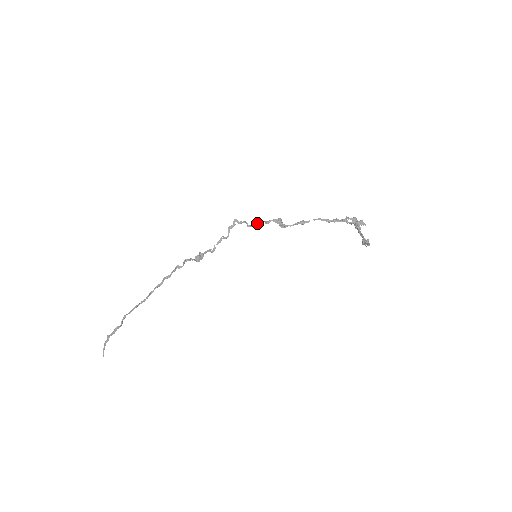
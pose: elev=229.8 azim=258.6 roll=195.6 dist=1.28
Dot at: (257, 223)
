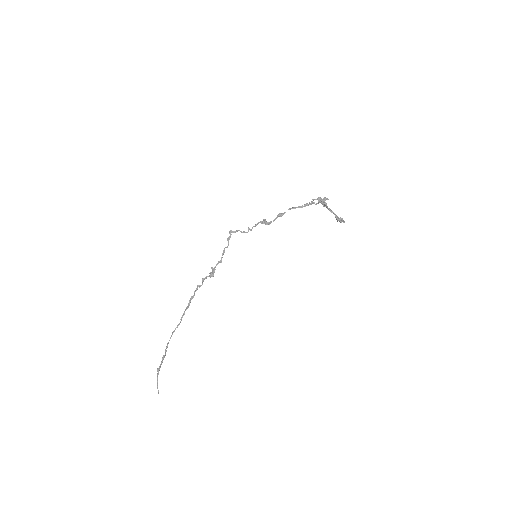
Dot at: (248, 229)
